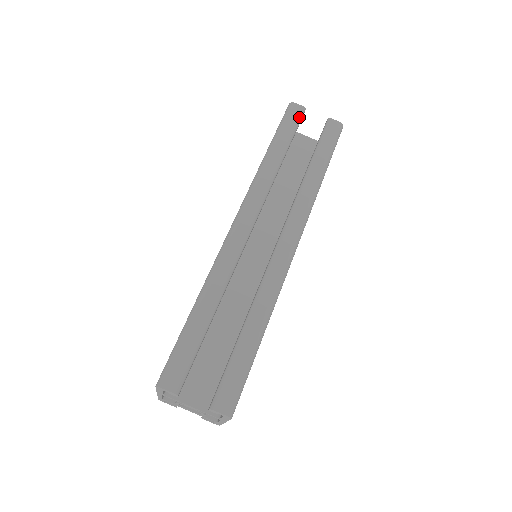
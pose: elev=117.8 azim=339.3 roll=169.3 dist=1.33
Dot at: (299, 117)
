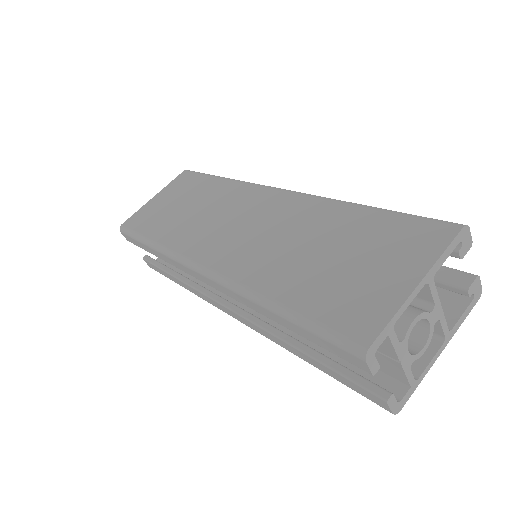
Dot at: occluded
